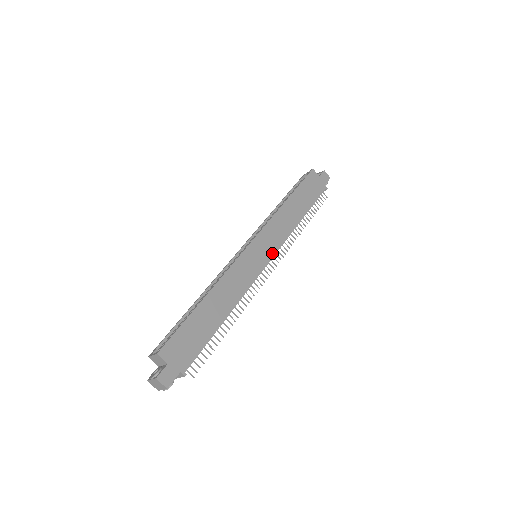
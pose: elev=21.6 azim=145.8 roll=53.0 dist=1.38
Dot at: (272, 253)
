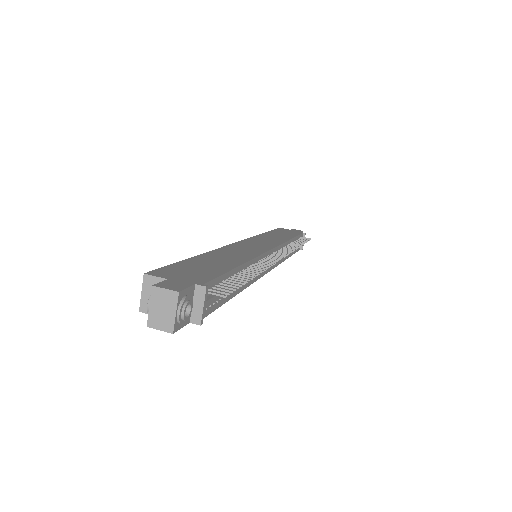
Dot at: (272, 246)
